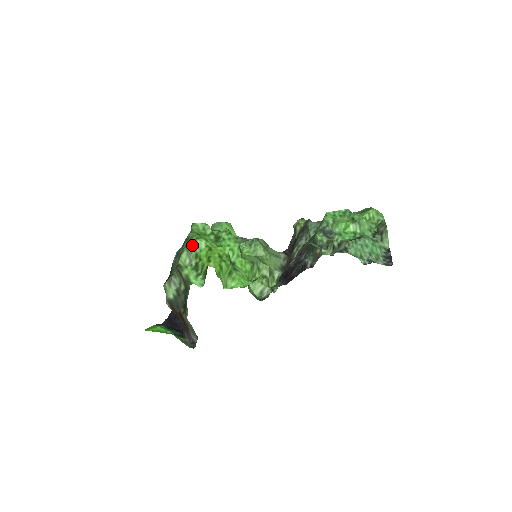
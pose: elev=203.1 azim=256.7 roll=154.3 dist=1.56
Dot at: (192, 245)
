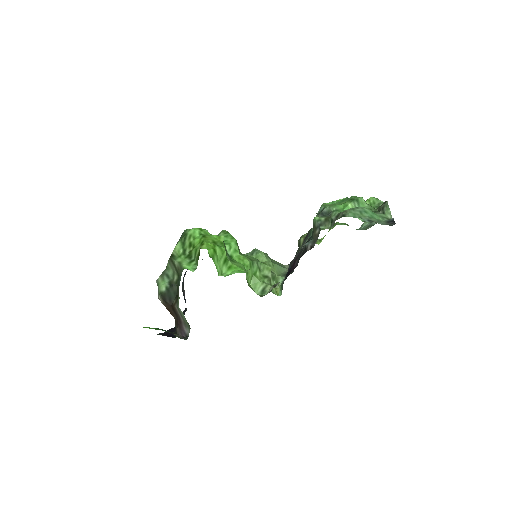
Dot at: (186, 235)
